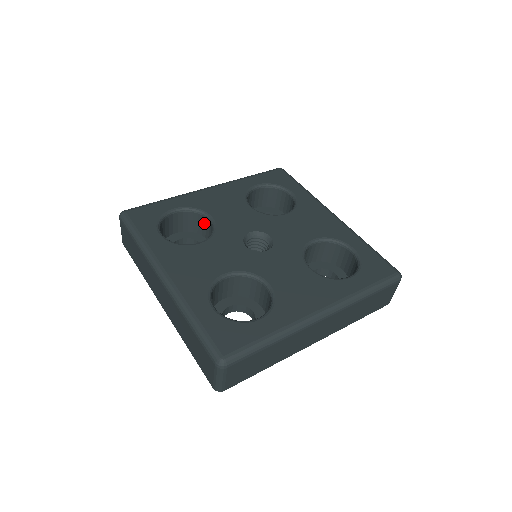
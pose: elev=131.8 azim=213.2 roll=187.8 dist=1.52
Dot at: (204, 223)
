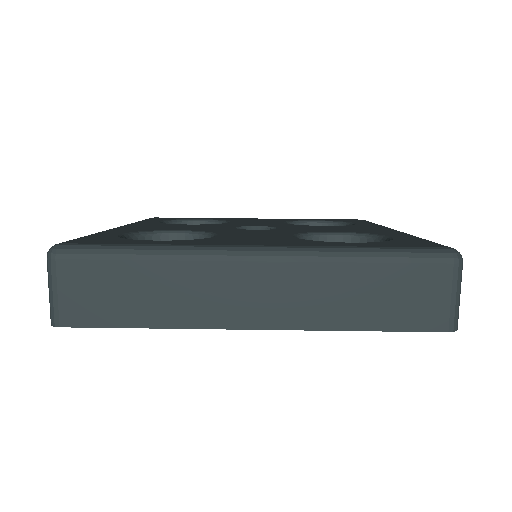
Dot at: occluded
